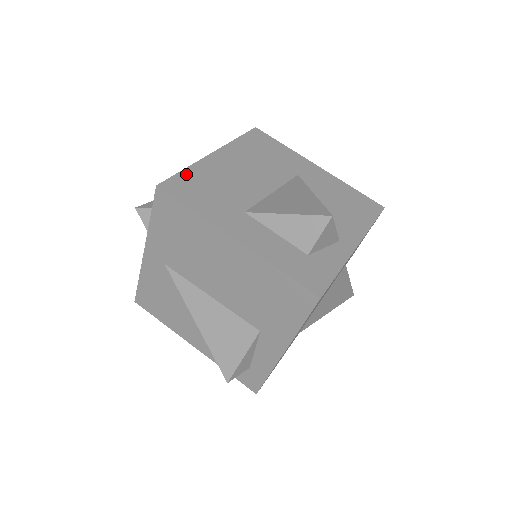
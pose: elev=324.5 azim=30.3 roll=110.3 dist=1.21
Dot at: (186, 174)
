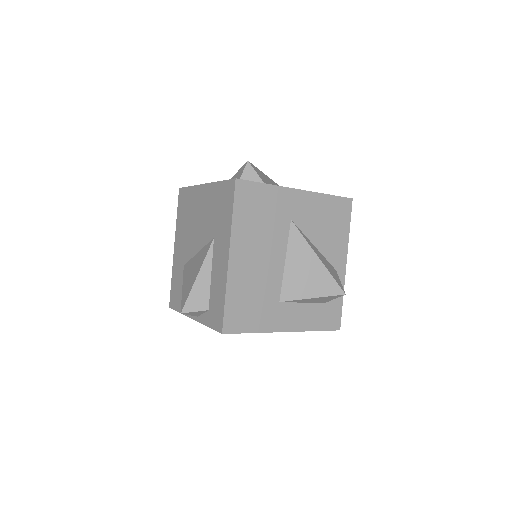
Dot at: (230, 303)
